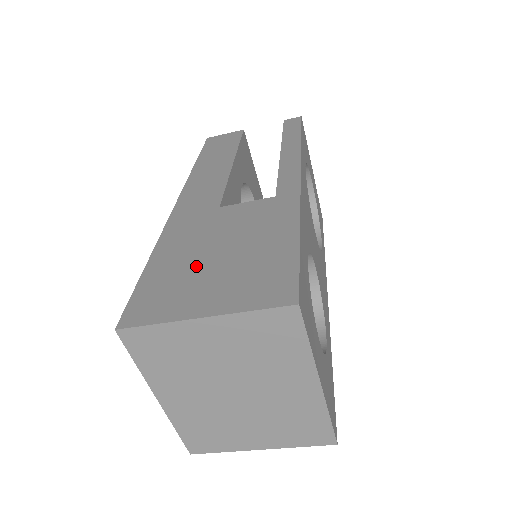
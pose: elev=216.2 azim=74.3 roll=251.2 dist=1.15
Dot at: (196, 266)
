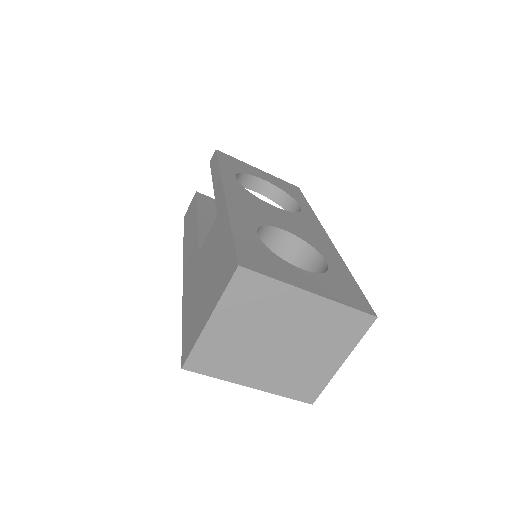
Dot at: (199, 297)
